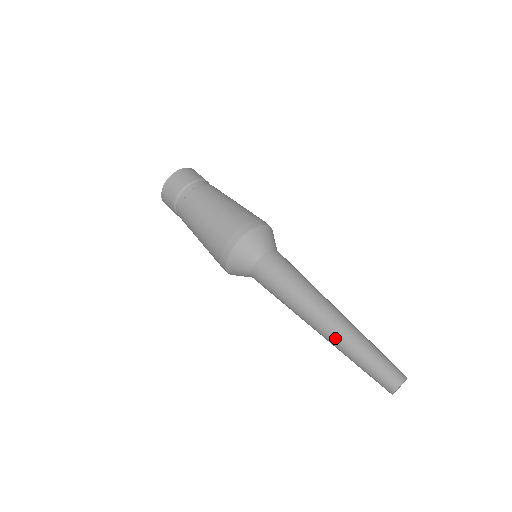
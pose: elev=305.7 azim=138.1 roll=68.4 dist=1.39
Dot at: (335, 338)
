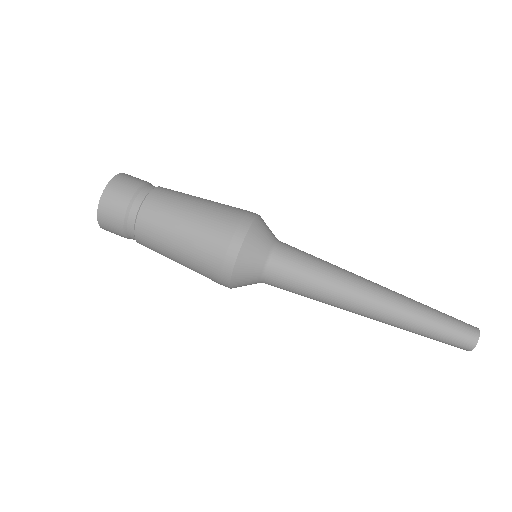
Dot at: (388, 324)
